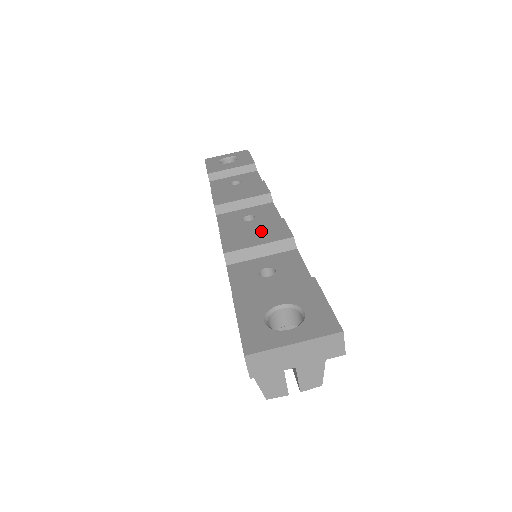
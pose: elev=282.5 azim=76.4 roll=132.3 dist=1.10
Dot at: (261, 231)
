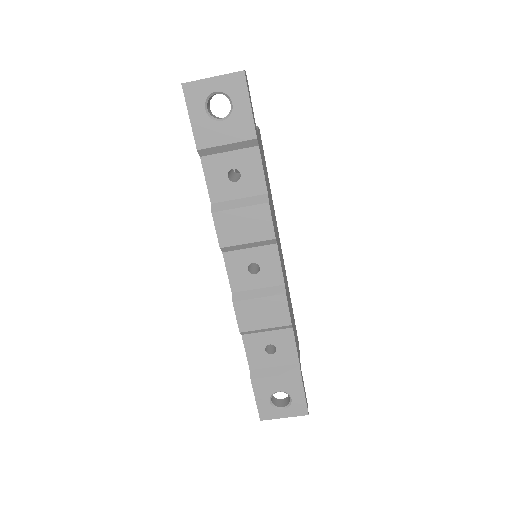
Dot at: (267, 310)
